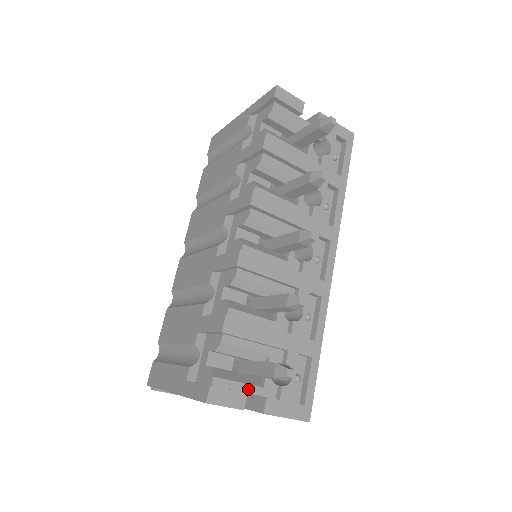
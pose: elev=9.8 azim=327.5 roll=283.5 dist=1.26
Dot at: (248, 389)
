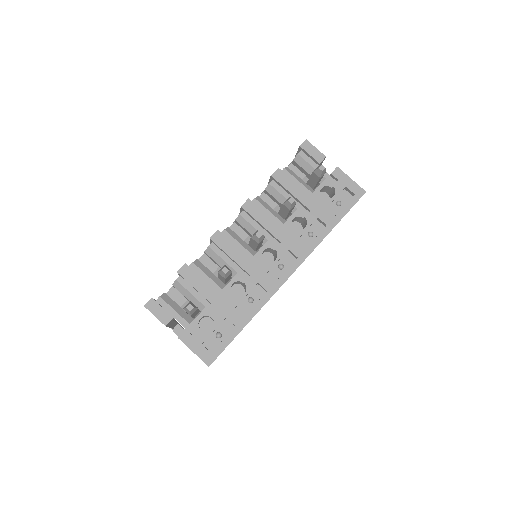
Dot at: (178, 318)
